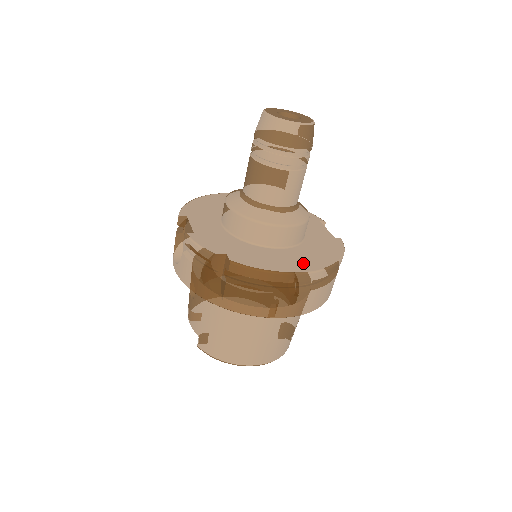
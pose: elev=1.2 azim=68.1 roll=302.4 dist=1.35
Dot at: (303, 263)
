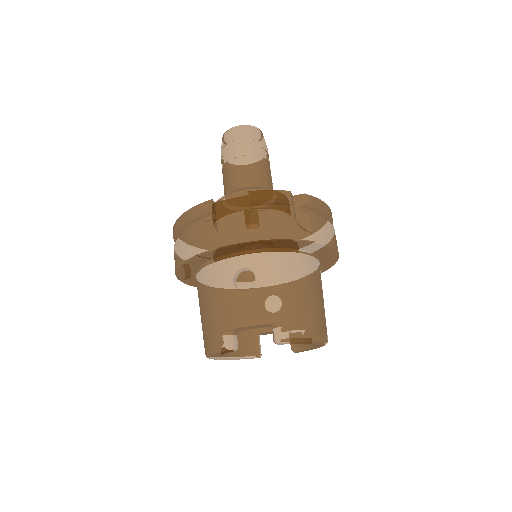
Dot at: occluded
